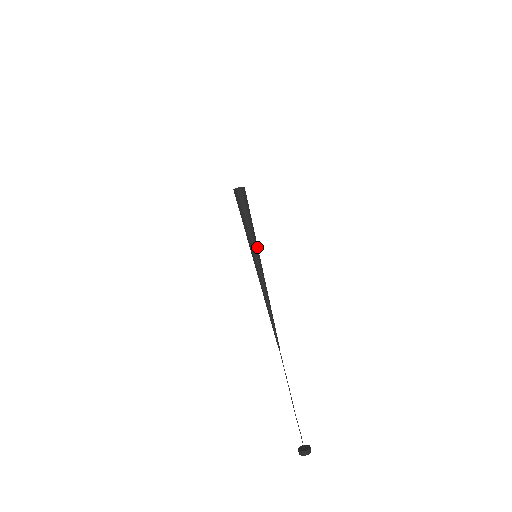
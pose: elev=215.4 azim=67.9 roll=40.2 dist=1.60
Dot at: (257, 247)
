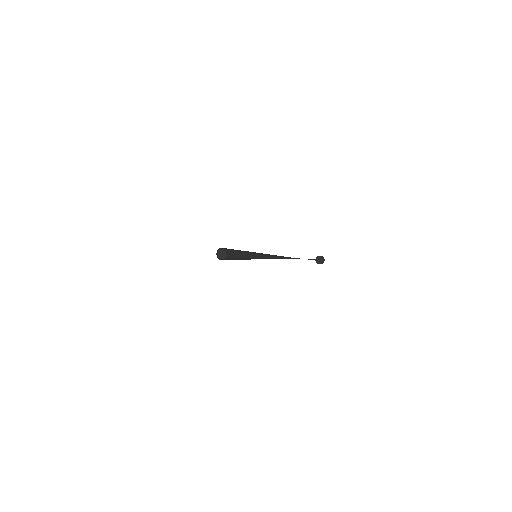
Dot at: (255, 257)
